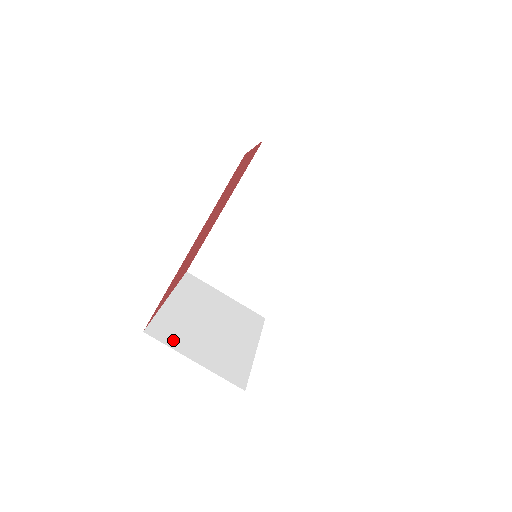
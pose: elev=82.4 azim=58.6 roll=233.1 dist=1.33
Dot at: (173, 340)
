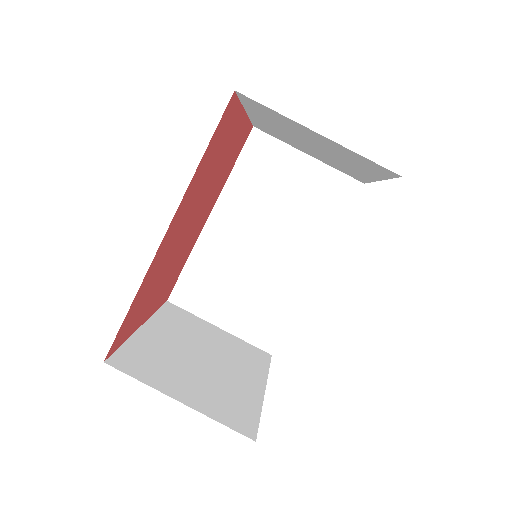
Dot at: (148, 374)
